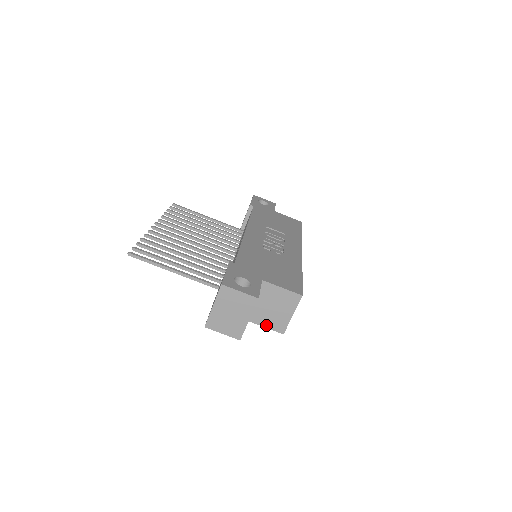
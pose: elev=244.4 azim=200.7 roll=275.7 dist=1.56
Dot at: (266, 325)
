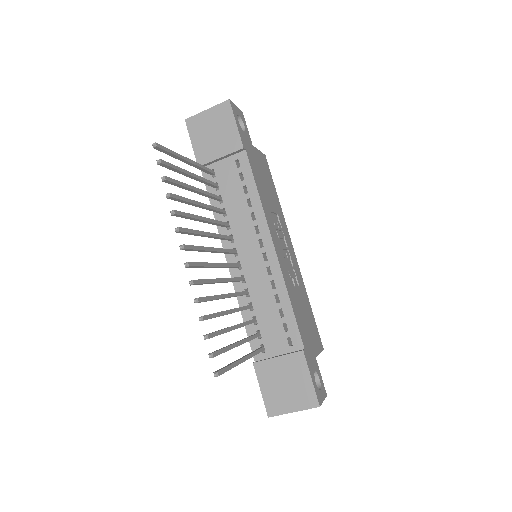
Dot at: occluded
